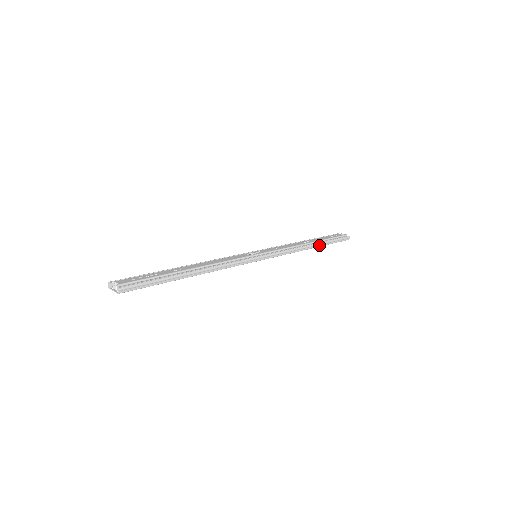
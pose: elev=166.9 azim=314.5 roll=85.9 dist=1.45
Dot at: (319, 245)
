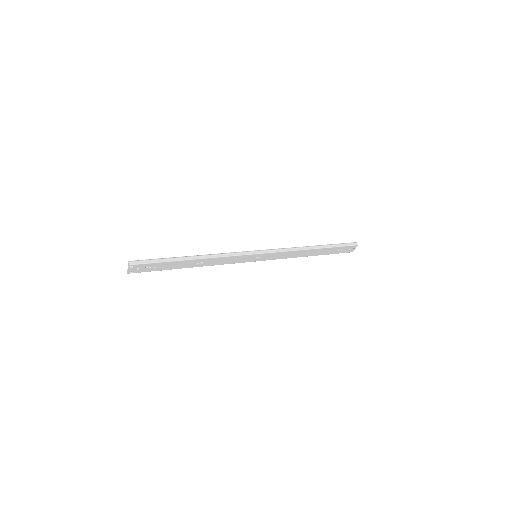
Dot at: (321, 247)
